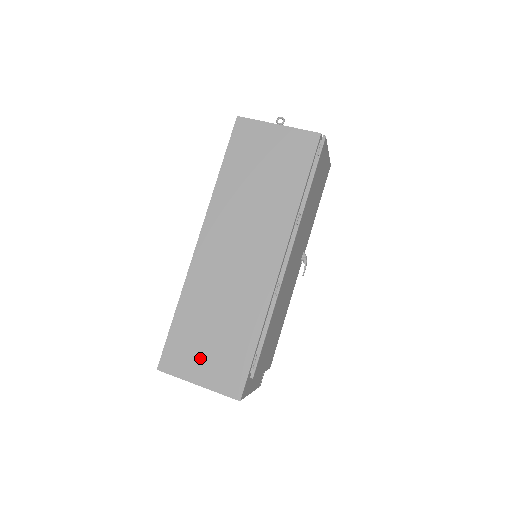
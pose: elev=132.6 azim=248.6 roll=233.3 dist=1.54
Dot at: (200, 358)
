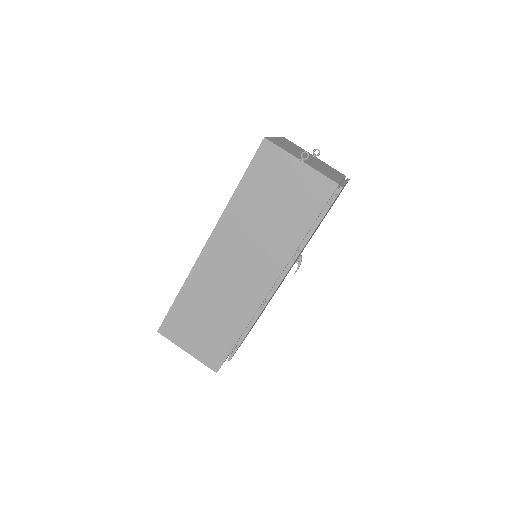
Dot at: (192, 335)
